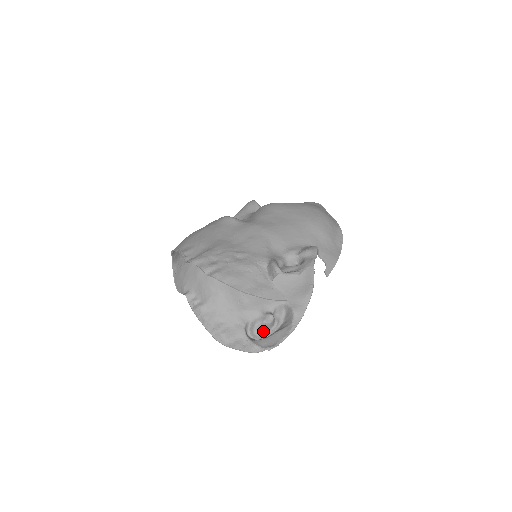
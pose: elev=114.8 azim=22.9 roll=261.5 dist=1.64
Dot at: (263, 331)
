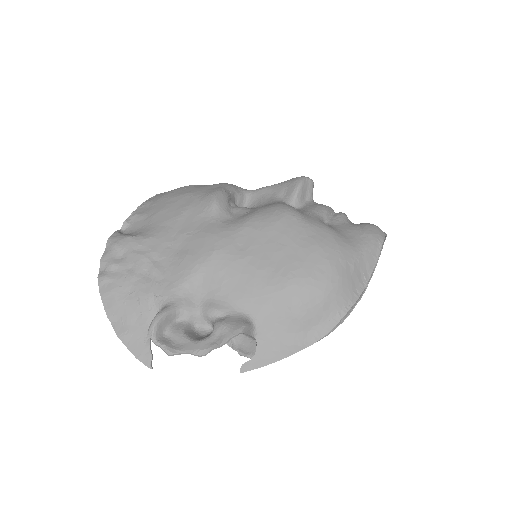
Dot at: occluded
